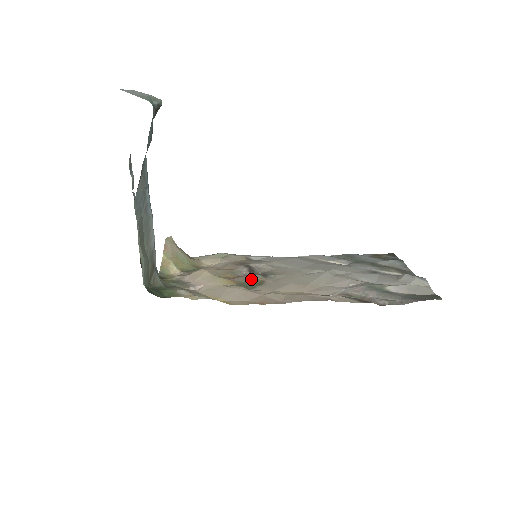
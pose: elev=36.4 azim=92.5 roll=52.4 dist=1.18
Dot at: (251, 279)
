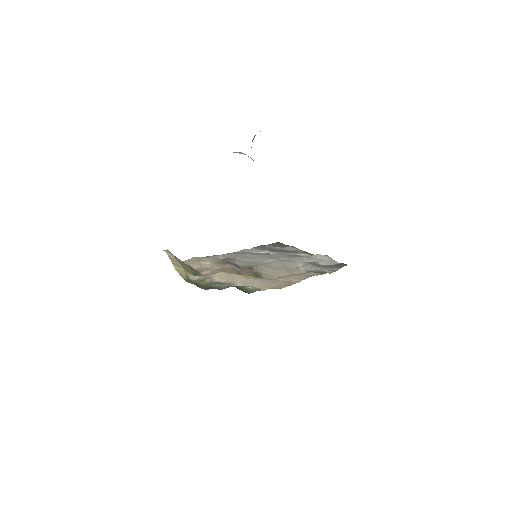
Dot at: (251, 272)
